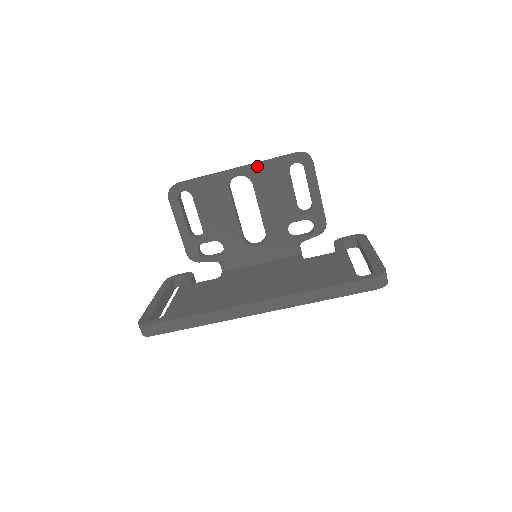
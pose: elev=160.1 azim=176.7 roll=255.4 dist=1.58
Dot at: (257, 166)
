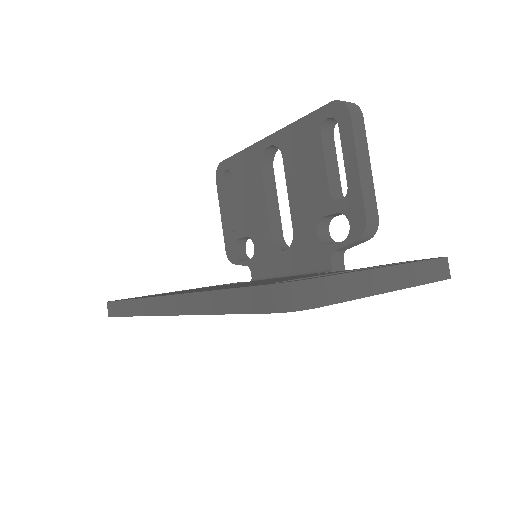
Dot at: (287, 129)
